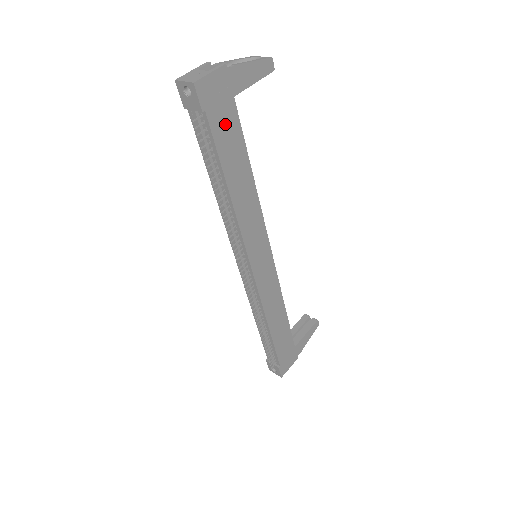
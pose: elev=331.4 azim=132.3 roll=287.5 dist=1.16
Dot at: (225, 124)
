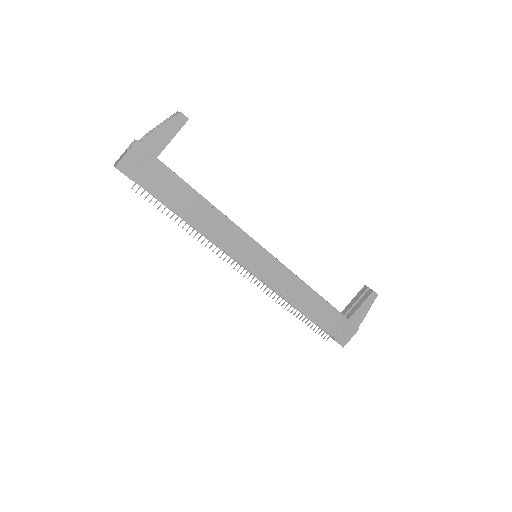
Dot at: (159, 179)
